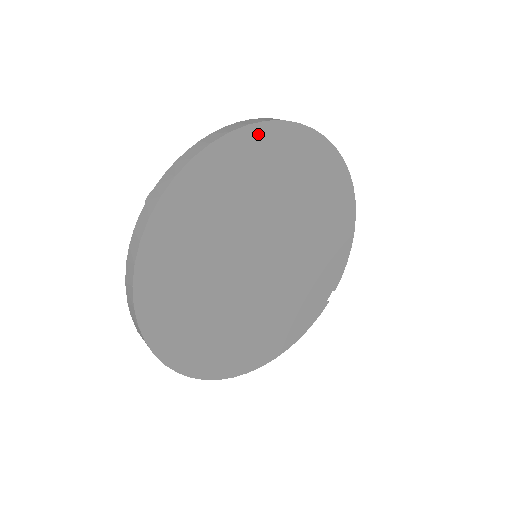
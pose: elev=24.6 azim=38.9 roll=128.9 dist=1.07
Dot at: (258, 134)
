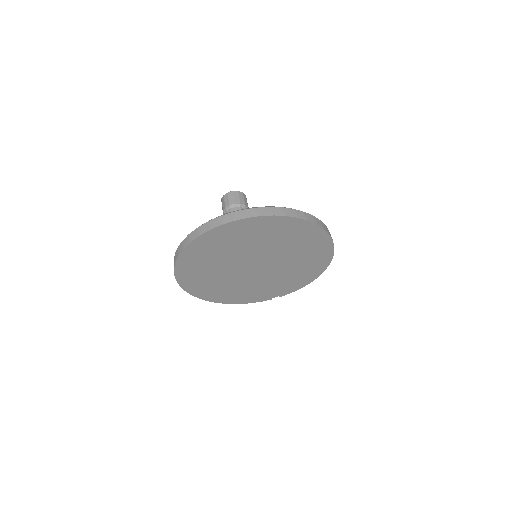
Dot at: (300, 223)
